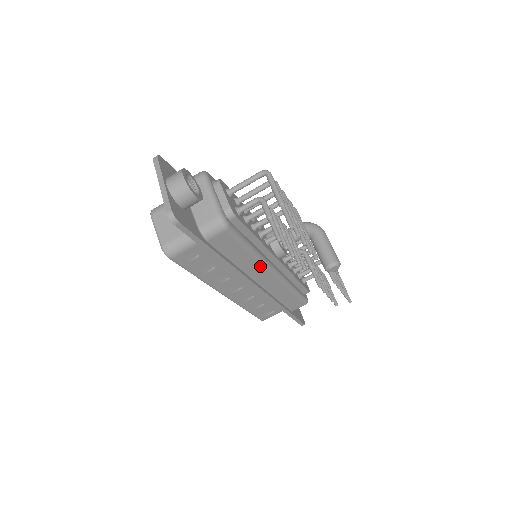
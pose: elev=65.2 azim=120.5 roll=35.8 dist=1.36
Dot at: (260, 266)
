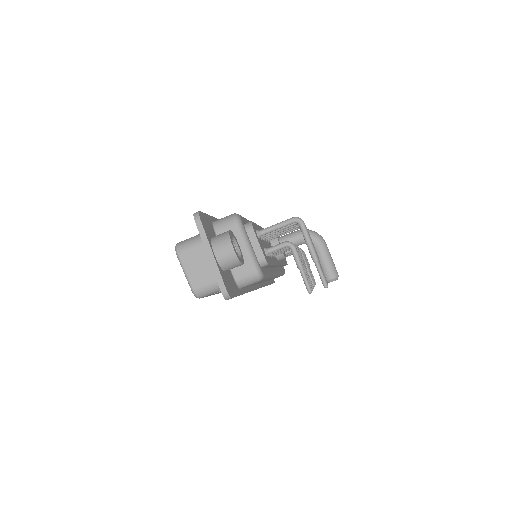
Dot at: (268, 279)
